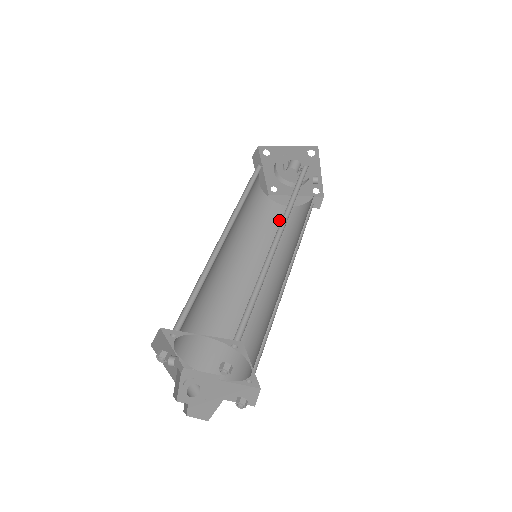
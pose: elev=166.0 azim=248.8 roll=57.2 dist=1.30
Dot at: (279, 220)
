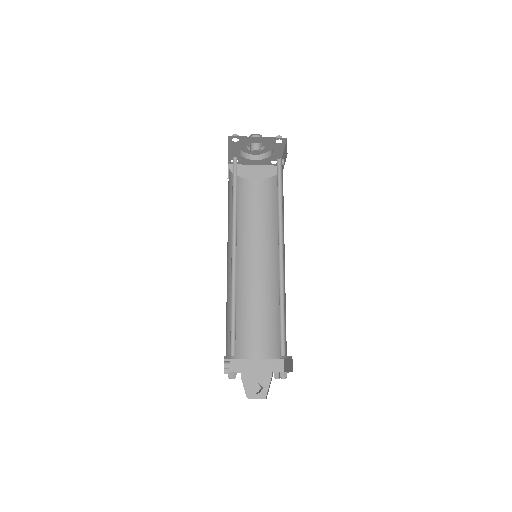
Dot at: (249, 197)
